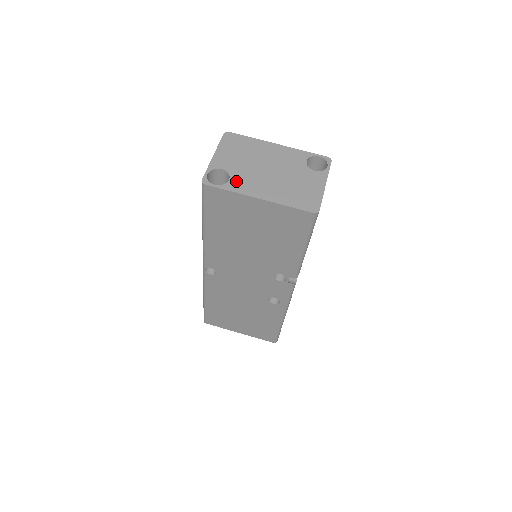
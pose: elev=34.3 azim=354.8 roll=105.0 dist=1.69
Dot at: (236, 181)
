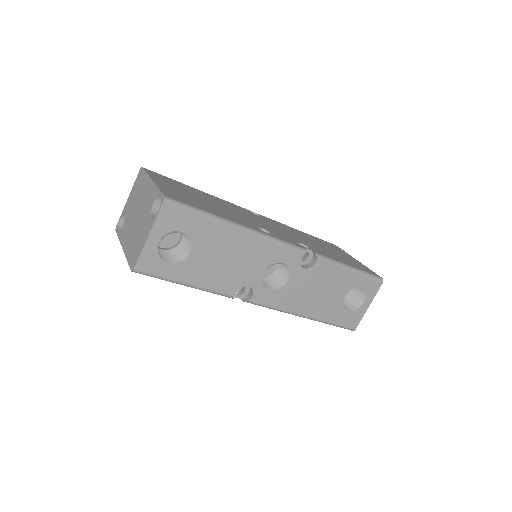
Dot at: (123, 228)
